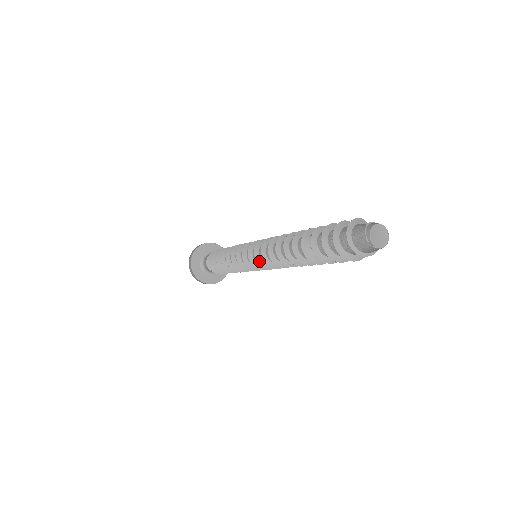
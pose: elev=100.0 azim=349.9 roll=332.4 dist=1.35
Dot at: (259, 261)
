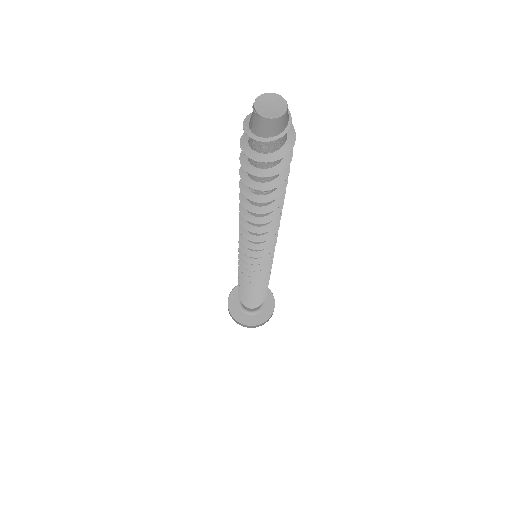
Dot at: (241, 244)
